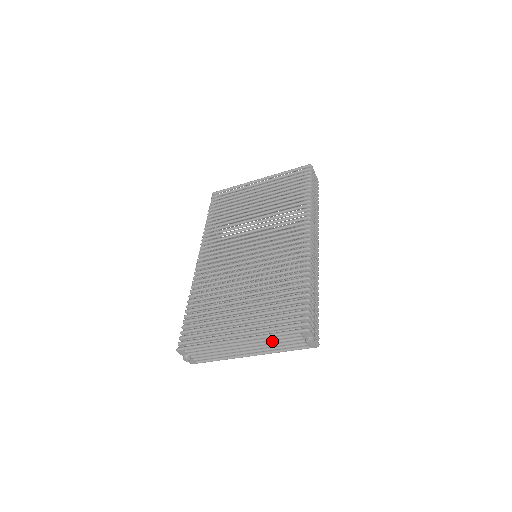
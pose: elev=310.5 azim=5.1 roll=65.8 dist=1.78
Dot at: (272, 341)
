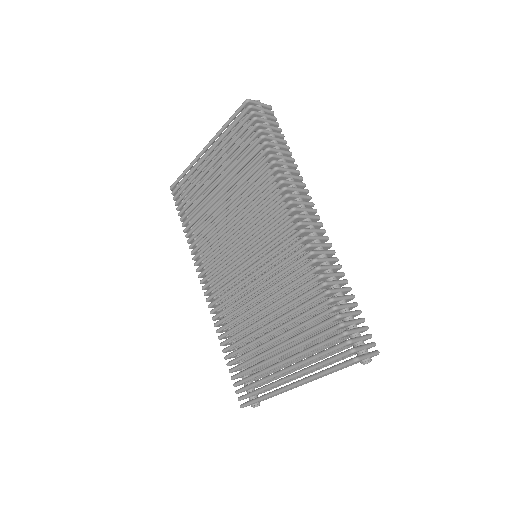
Dot at: occluded
